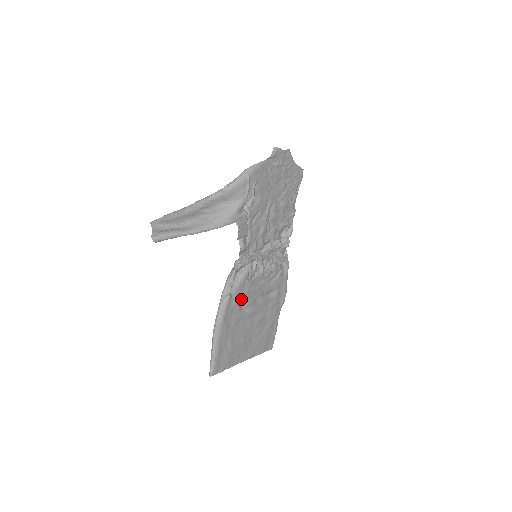
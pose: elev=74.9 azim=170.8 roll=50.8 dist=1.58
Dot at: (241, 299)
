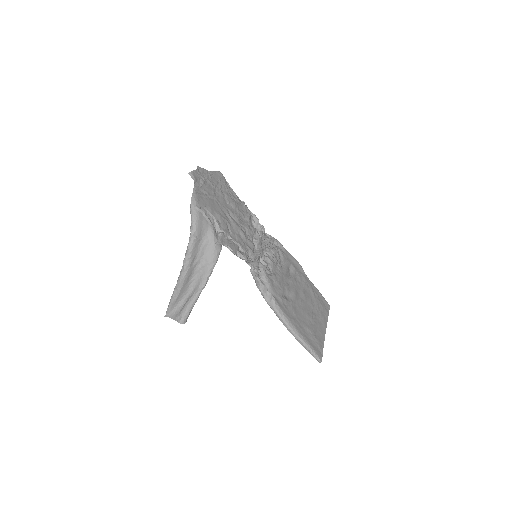
Dot at: (280, 292)
